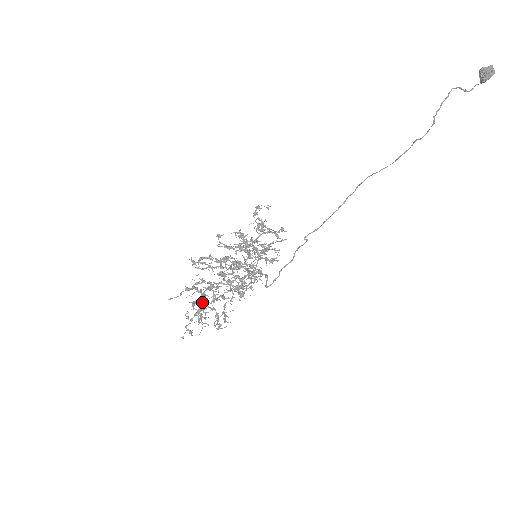
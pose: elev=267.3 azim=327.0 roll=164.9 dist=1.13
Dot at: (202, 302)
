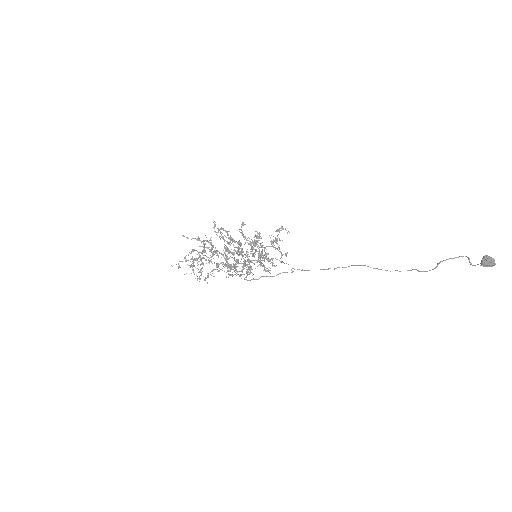
Dot at: occluded
